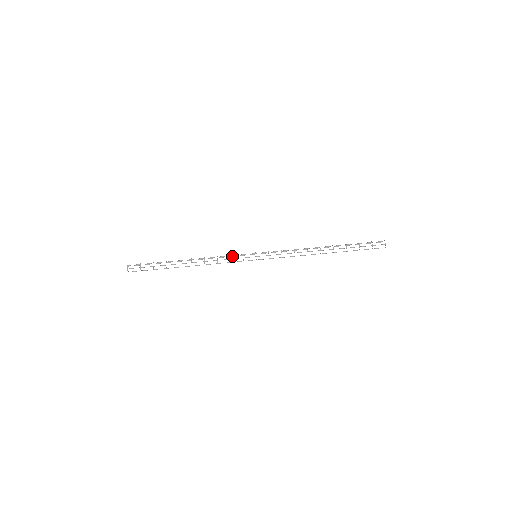
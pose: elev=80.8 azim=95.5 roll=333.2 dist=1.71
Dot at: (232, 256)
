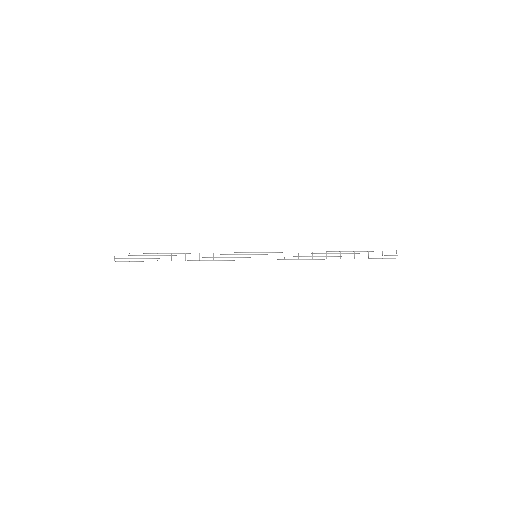
Dot at: (230, 254)
